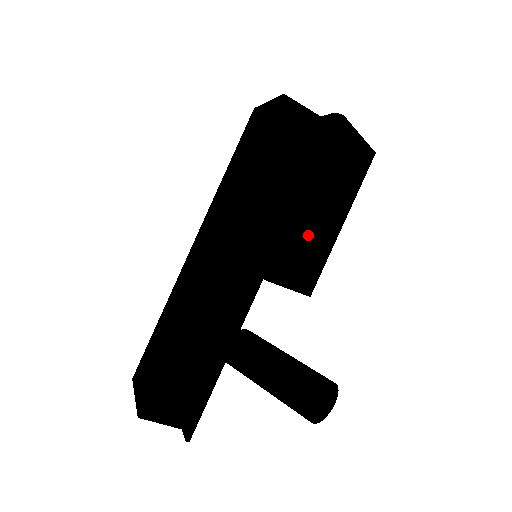
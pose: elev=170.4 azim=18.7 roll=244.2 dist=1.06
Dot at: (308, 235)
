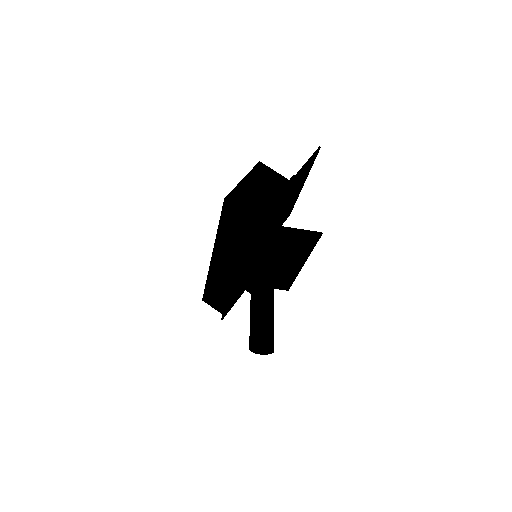
Dot at: (263, 269)
